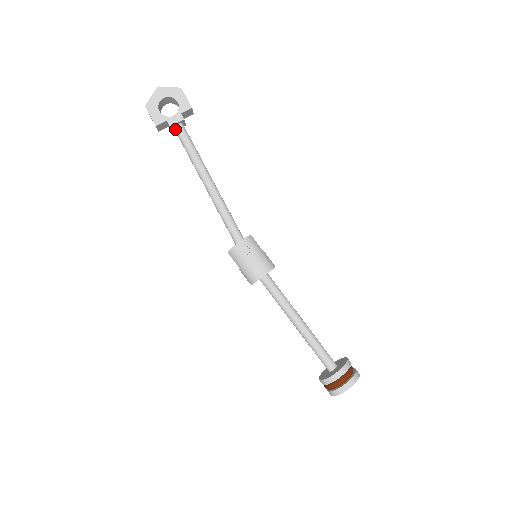
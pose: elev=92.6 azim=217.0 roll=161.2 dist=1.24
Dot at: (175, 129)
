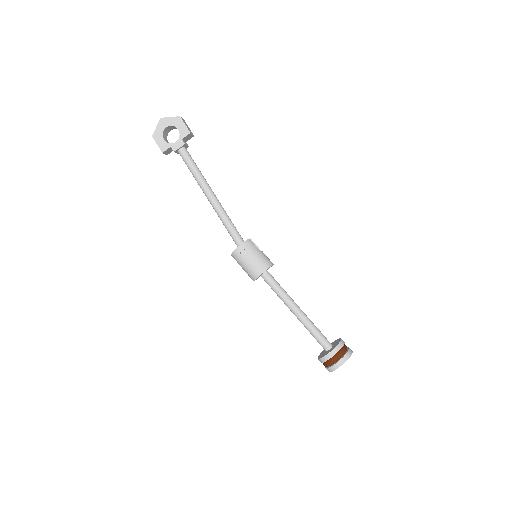
Dot at: (179, 153)
